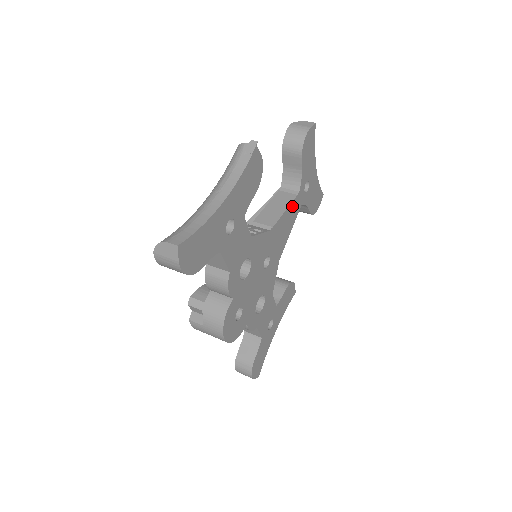
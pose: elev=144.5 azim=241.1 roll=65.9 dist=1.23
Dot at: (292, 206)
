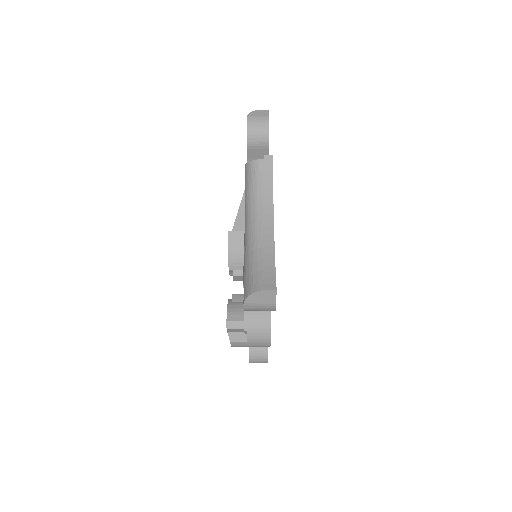
Dot at: occluded
